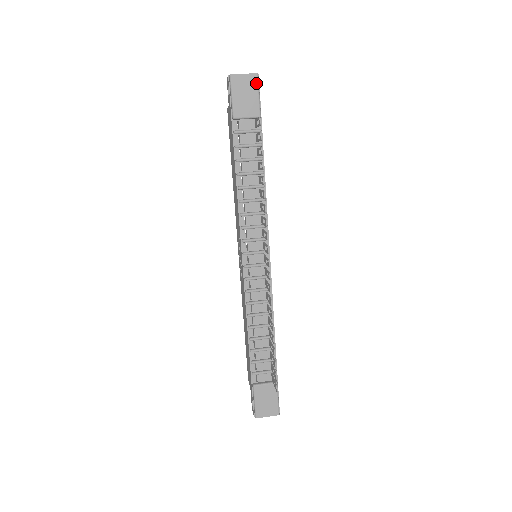
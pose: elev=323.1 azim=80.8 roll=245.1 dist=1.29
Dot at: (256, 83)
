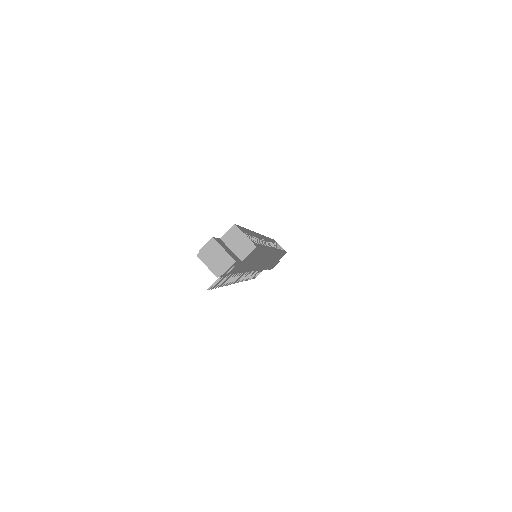
Dot at: occluded
